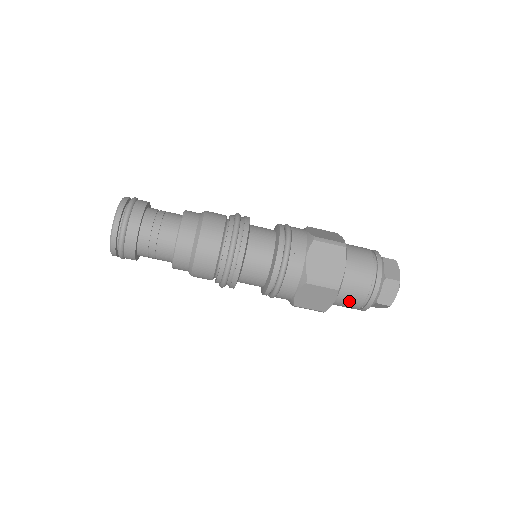
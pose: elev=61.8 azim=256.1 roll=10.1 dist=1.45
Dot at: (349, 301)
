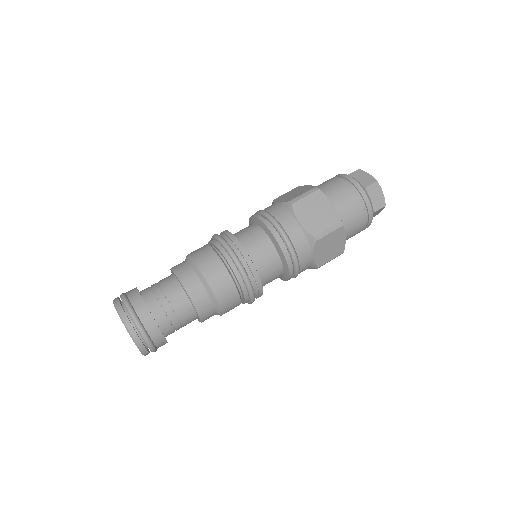
Dot at: (344, 199)
